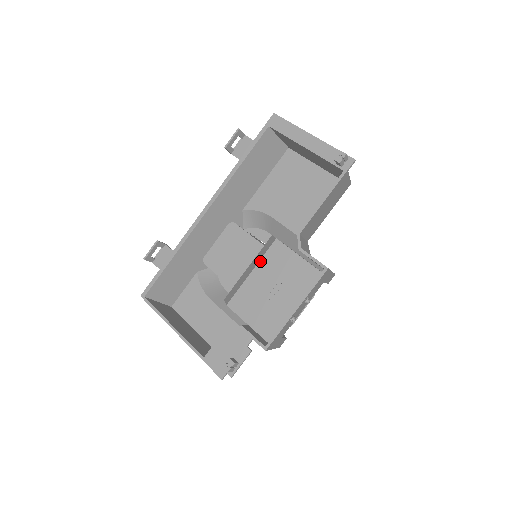
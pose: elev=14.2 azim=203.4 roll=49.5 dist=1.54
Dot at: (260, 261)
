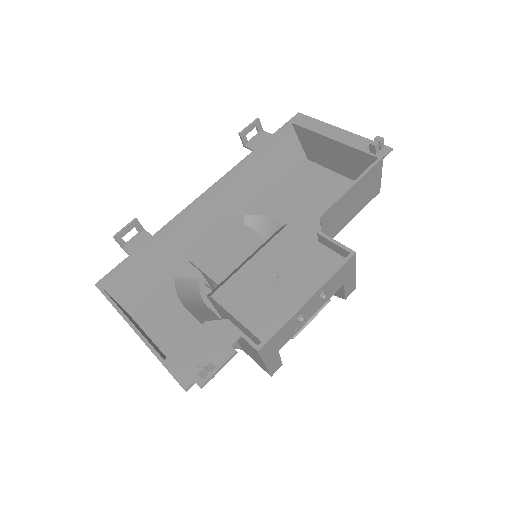
Dot at: (264, 247)
